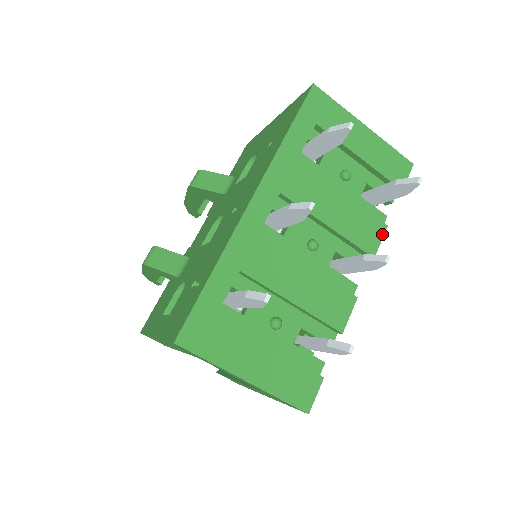
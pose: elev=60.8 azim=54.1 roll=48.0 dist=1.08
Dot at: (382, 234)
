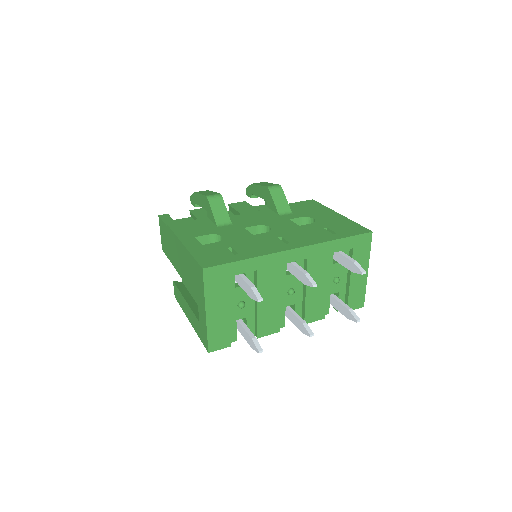
Dot at: (319, 319)
